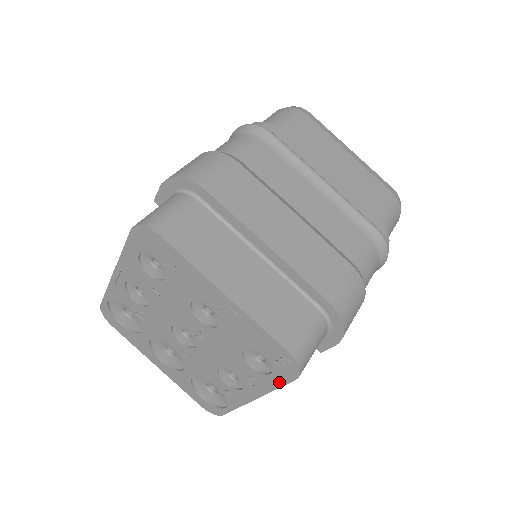
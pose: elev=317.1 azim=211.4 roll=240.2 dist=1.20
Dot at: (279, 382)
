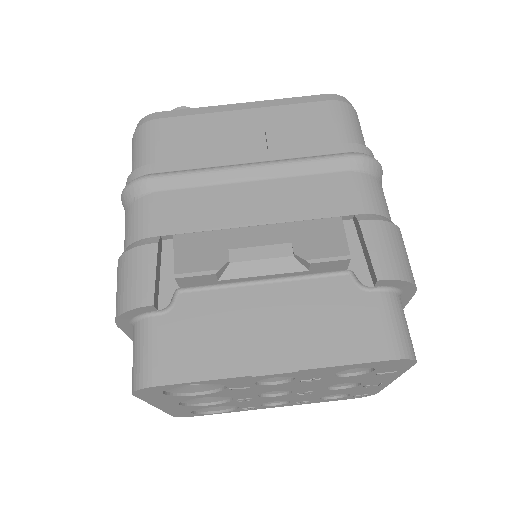
Dot at: (332, 400)
